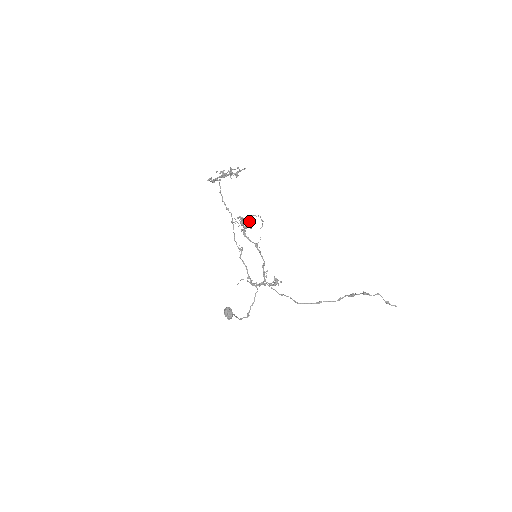
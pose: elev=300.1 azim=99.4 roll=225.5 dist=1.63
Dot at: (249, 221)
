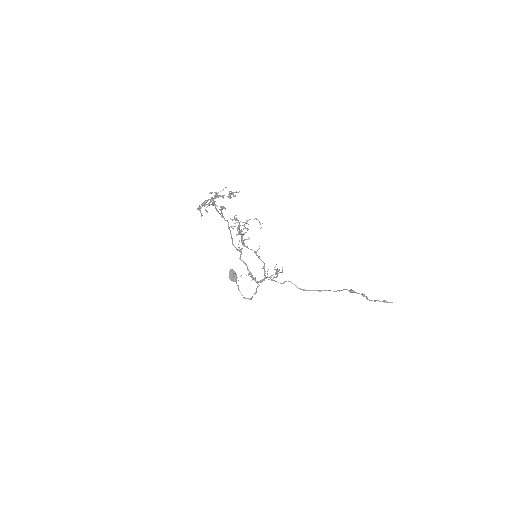
Dot at: (247, 228)
